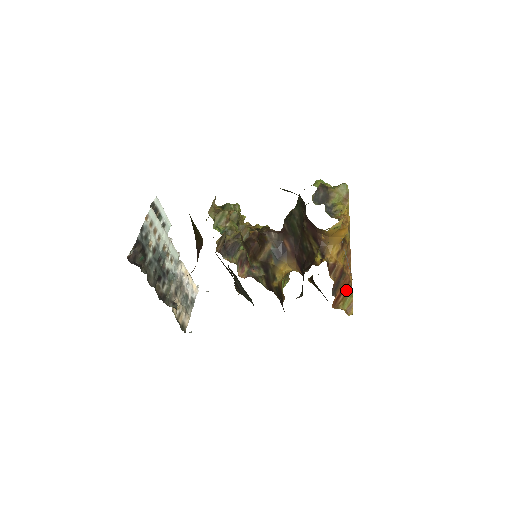
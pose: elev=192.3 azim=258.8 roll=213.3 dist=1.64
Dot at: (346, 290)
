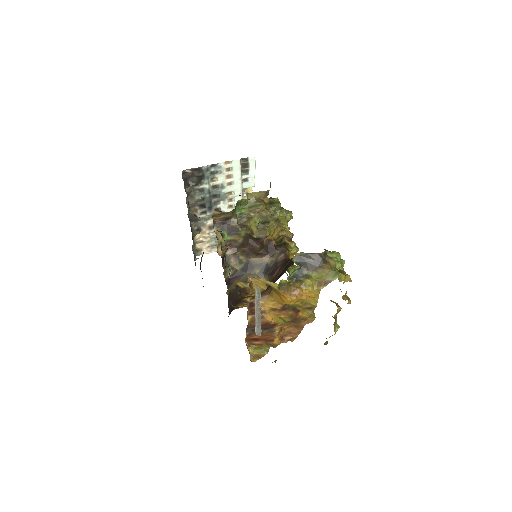
Dot at: (265, 343)
